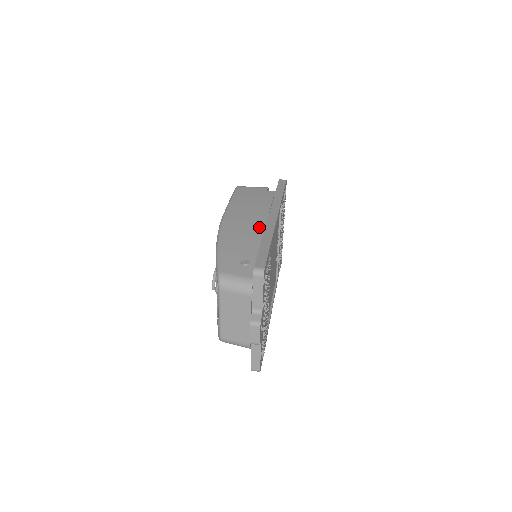
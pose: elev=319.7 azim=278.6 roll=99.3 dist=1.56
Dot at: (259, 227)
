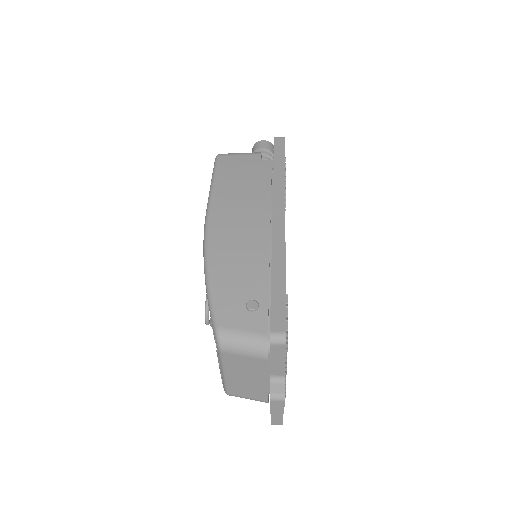
Dot at: (261, 234)
